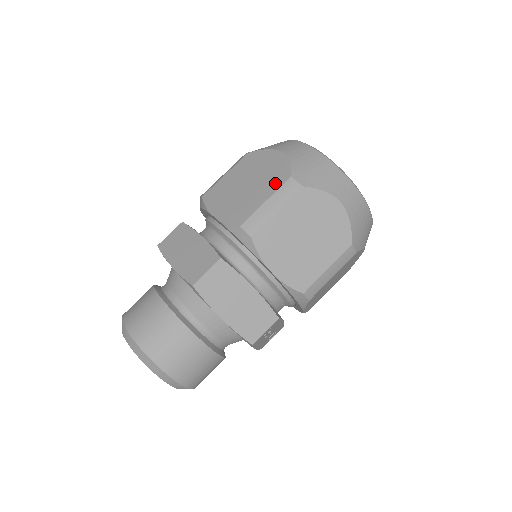
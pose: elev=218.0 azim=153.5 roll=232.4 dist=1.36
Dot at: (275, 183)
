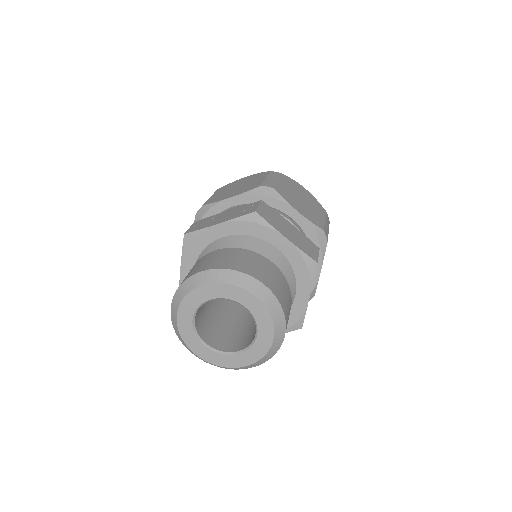
Dot at: (262, 176)
